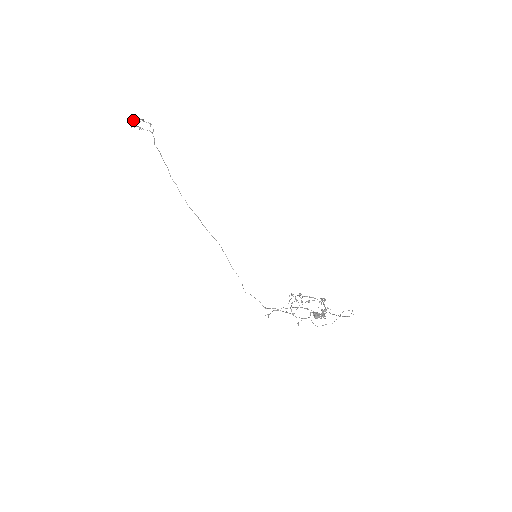
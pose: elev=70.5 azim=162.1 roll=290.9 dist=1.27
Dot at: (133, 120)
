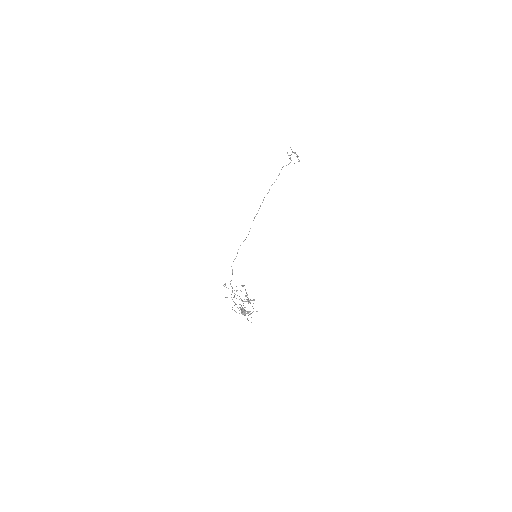
Dot at: (292, 151)
